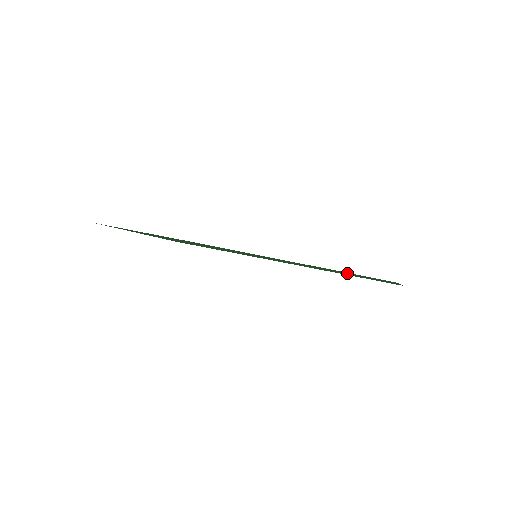
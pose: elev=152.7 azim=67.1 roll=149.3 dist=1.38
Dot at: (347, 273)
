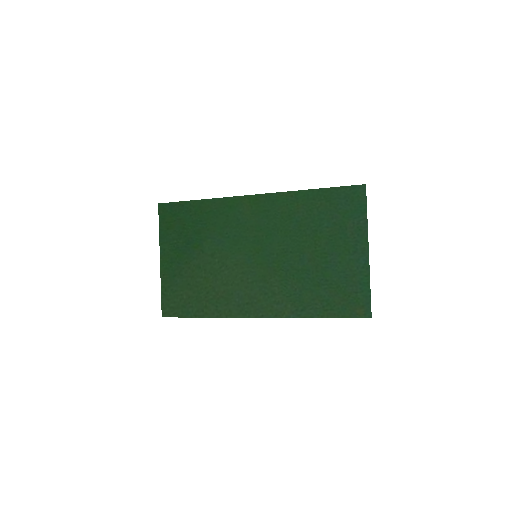
Dot at: (329, 237)
